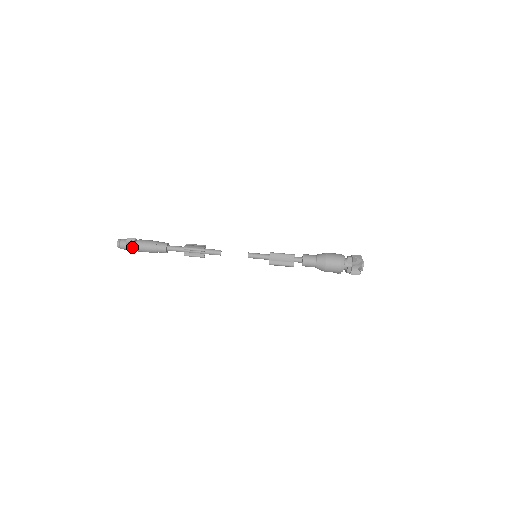
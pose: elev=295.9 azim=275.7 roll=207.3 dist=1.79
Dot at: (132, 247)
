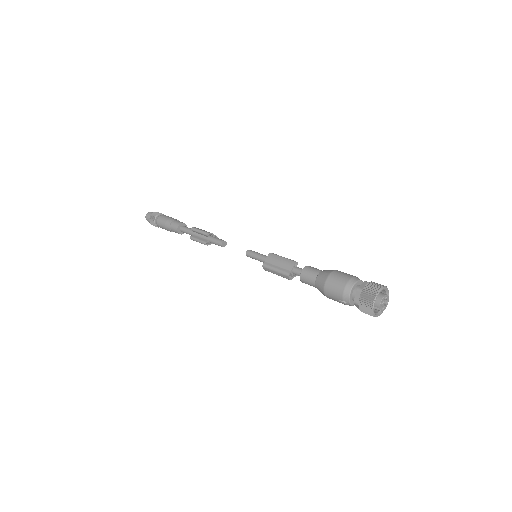
Dot at: (154, 218)
